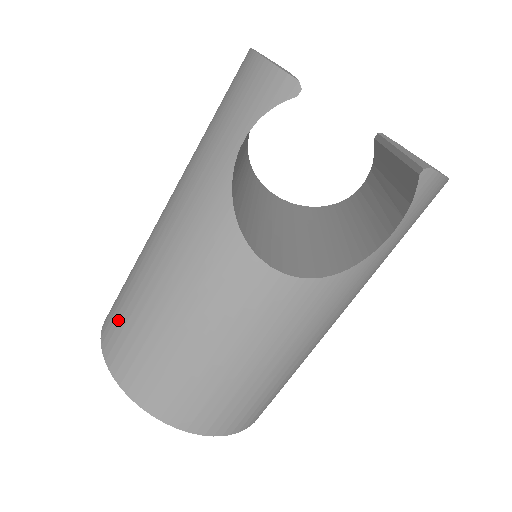
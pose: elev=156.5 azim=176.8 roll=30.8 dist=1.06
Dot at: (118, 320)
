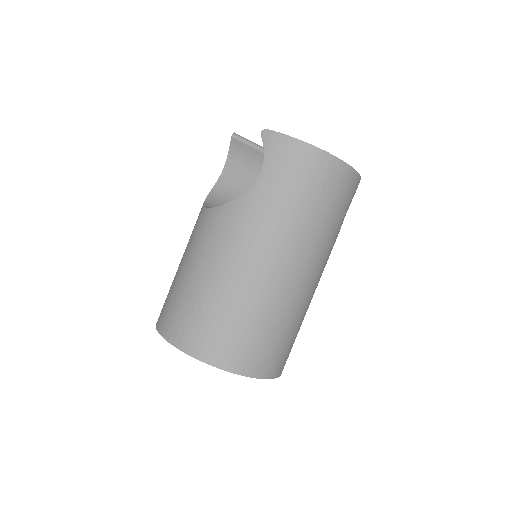
Dot at: occluded
